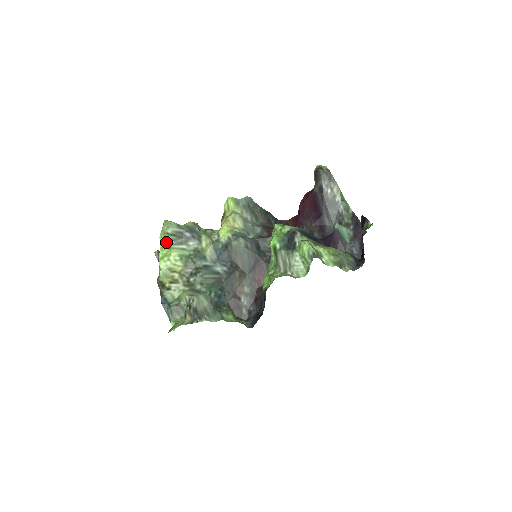
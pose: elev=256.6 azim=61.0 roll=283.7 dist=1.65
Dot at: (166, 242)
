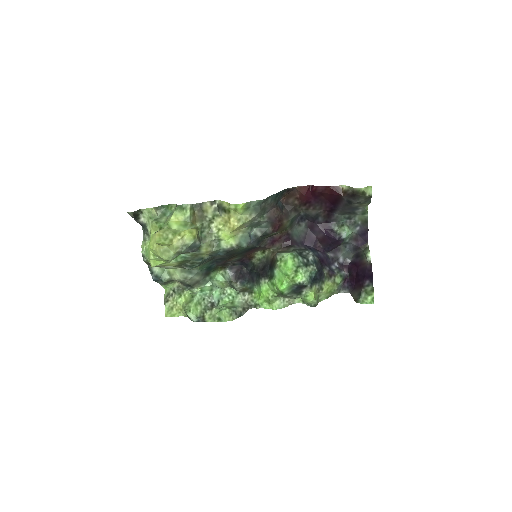
Dot at: occluded
